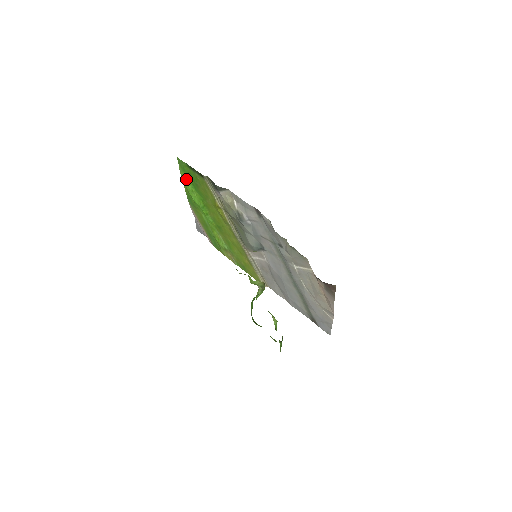
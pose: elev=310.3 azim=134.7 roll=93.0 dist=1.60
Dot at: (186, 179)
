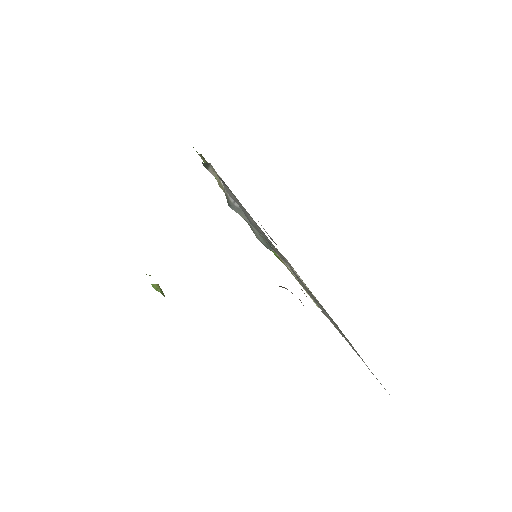
Dot at: occluded
